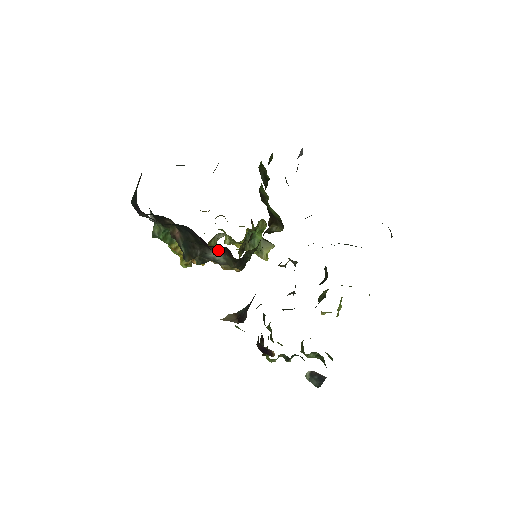
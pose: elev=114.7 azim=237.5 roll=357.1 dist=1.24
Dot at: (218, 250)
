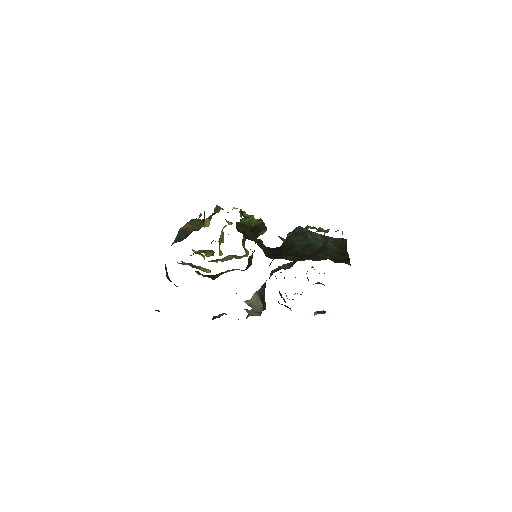
Dot at: (231, 270)
